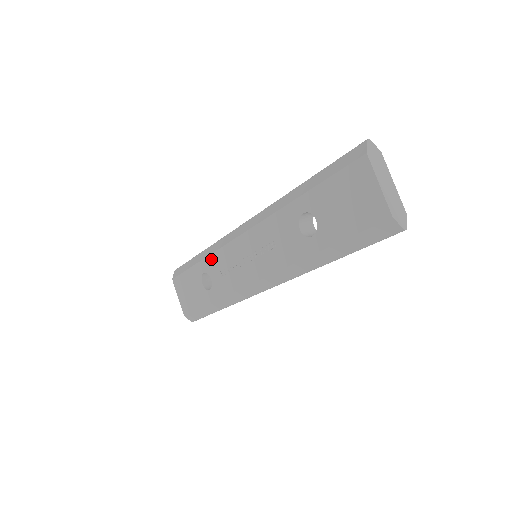
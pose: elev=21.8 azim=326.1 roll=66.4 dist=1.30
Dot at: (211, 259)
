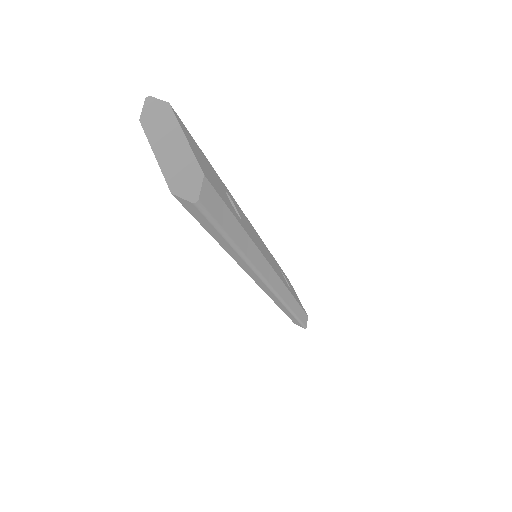
Dot at: occluded
